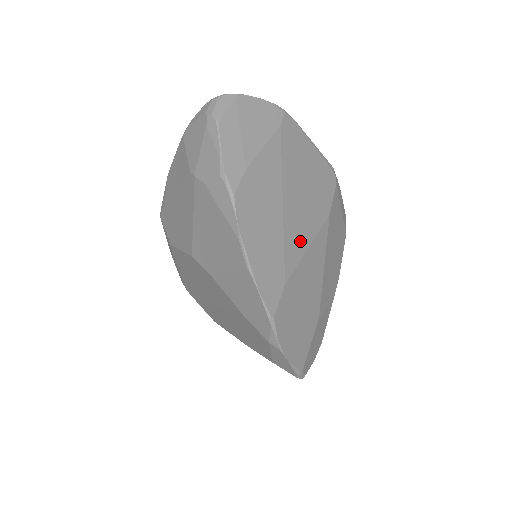
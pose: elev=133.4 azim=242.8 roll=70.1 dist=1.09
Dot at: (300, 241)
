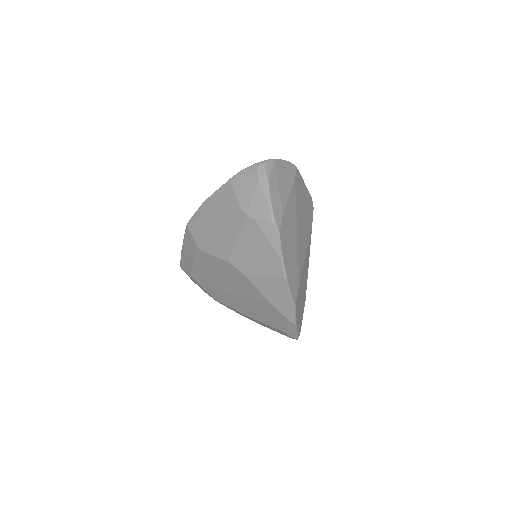
Dot at: (303, 254)
